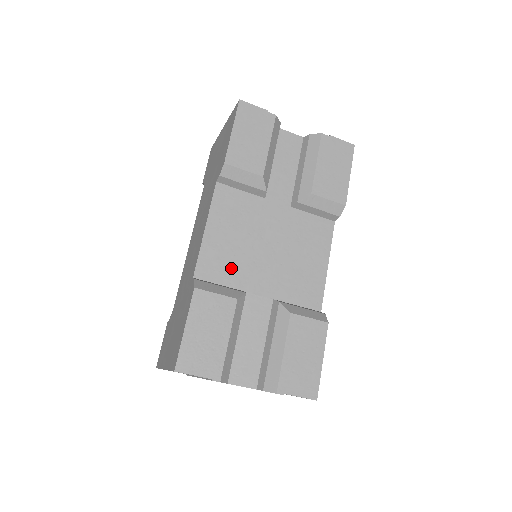
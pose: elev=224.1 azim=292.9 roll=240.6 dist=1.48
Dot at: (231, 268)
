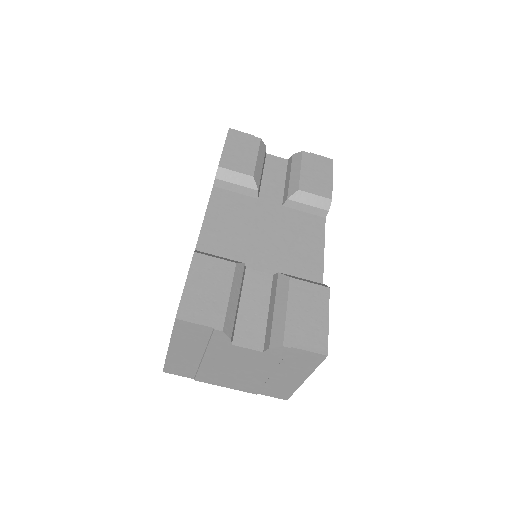
Dot at: (230, 248)
